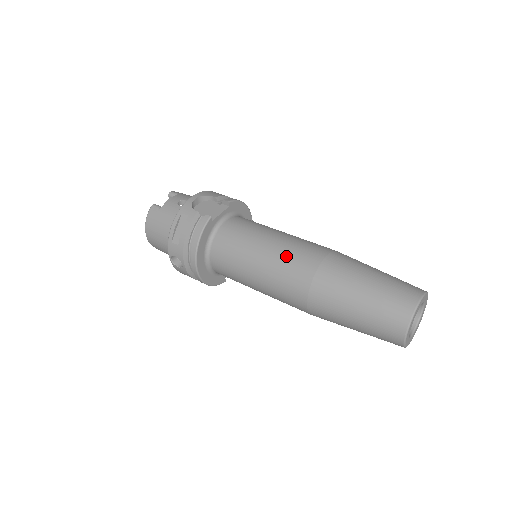
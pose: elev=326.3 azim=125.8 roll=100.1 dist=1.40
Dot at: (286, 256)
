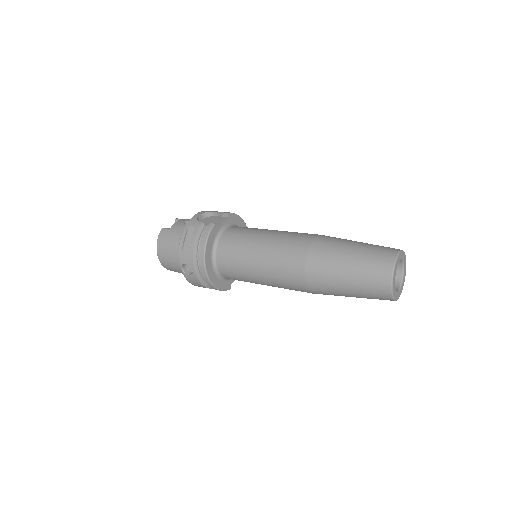
Dot at: (282, 243)
